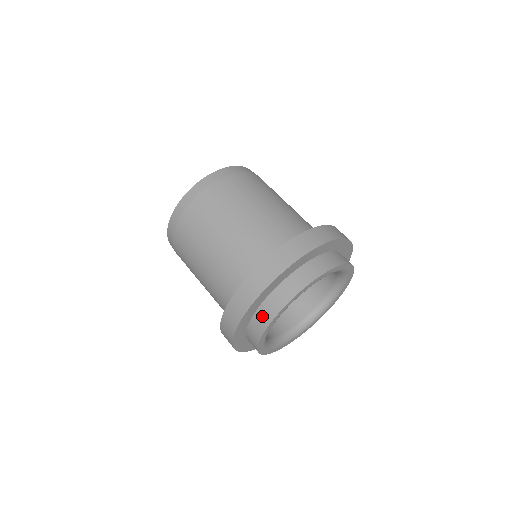
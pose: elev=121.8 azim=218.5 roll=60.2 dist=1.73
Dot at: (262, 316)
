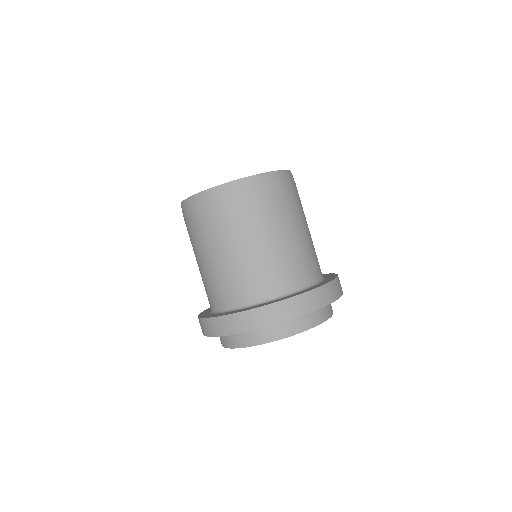
Dot at: occluded
